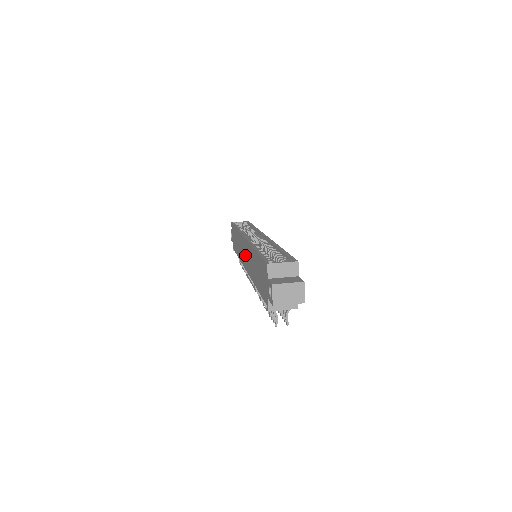
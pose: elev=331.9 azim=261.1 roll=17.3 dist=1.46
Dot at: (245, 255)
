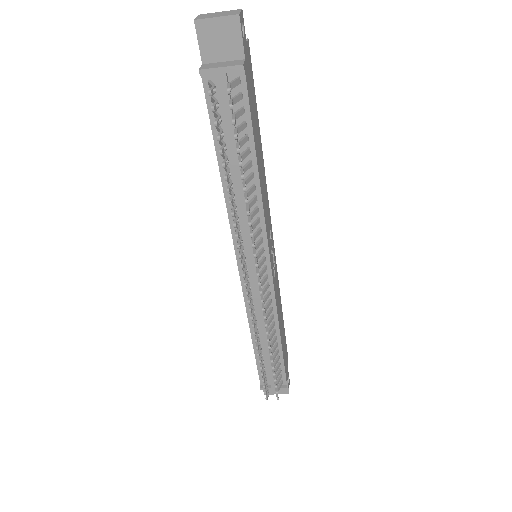
Dot at: occluded
